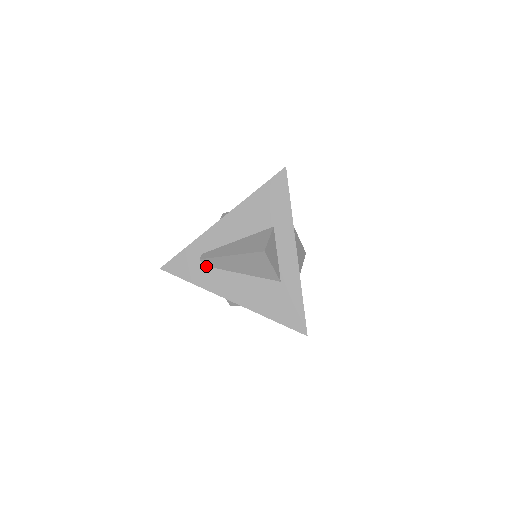
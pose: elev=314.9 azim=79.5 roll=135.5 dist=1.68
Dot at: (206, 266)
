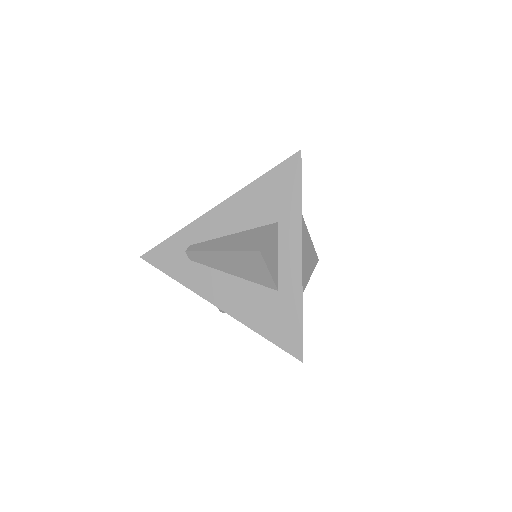
Dot at: (192, 261)
